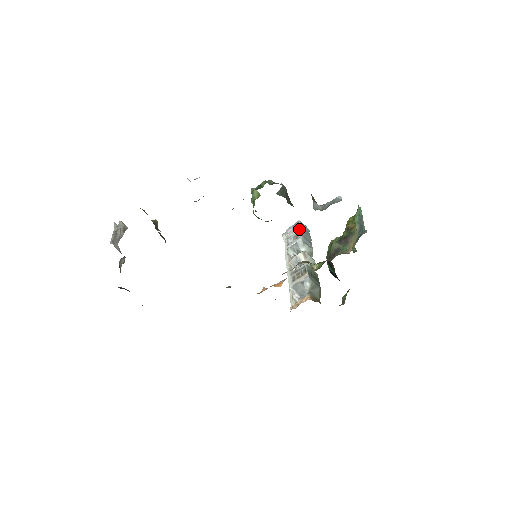
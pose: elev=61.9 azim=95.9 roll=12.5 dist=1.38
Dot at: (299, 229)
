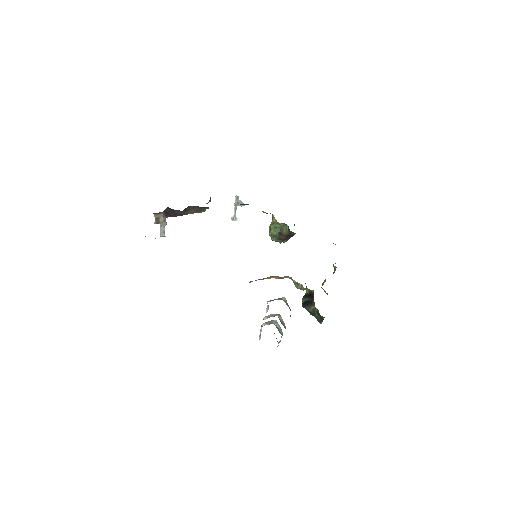
Dot at: occluded
